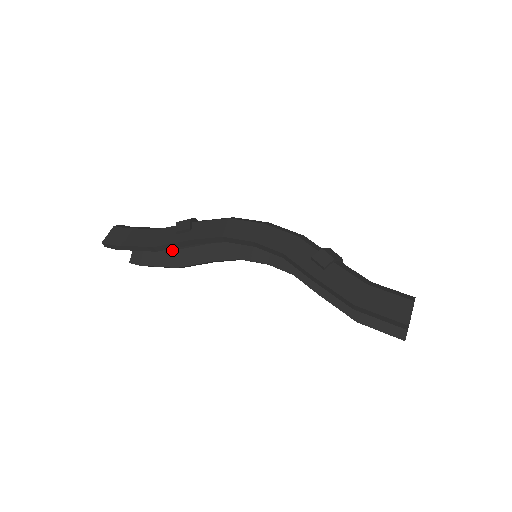
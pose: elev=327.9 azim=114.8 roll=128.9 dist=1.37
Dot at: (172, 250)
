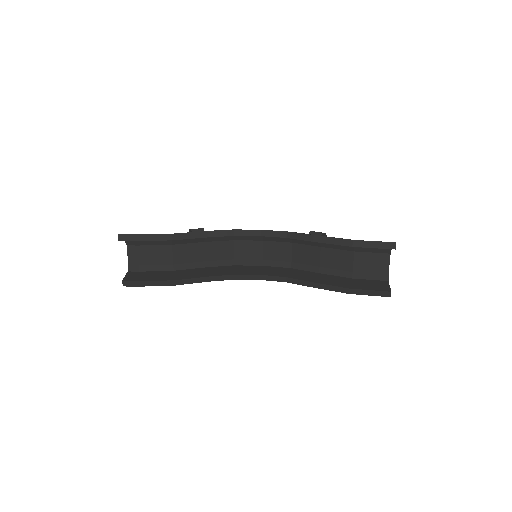
Dot at: (169, 271)
